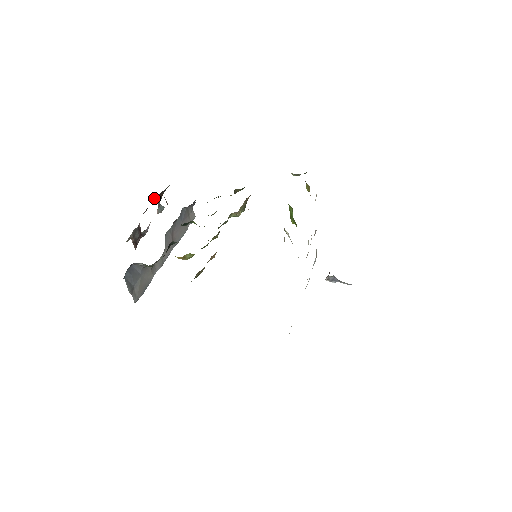
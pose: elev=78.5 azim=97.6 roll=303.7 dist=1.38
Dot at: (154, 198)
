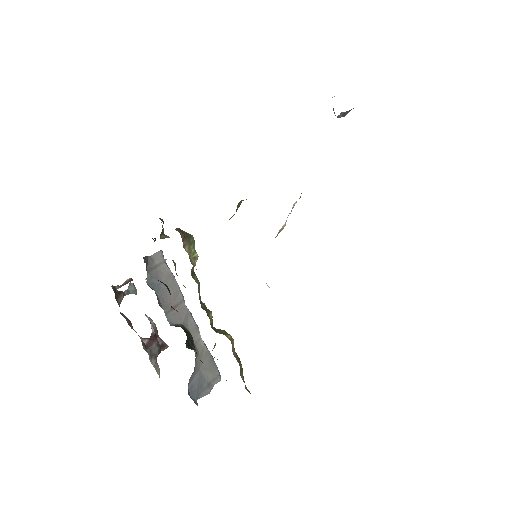
Dot at: (119, 306)
